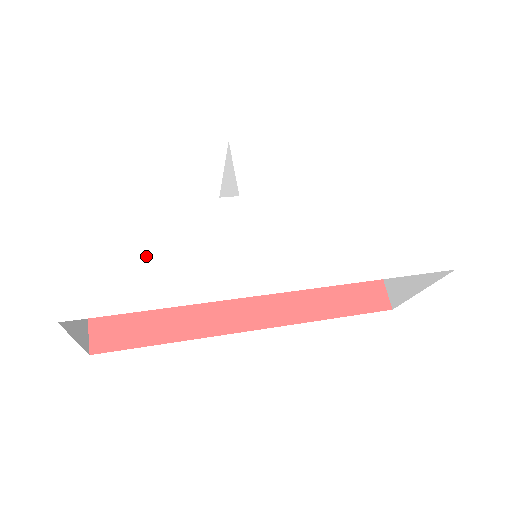
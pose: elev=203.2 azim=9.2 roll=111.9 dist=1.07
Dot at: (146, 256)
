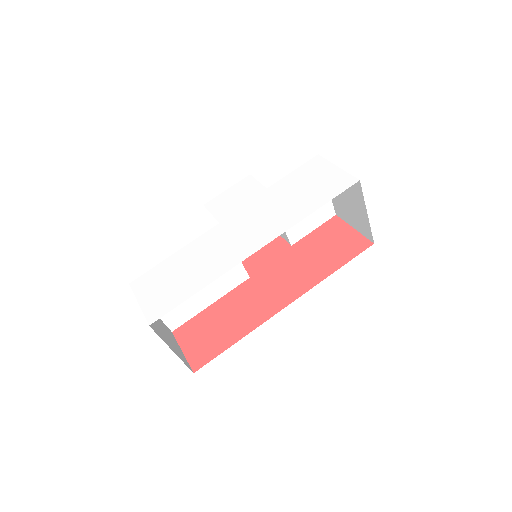
Dot at: (181, 275)
